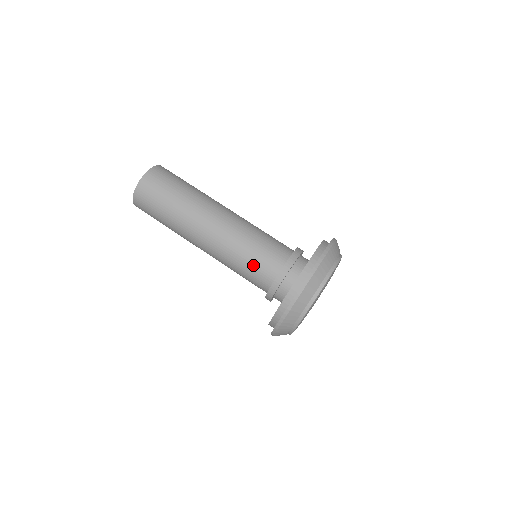
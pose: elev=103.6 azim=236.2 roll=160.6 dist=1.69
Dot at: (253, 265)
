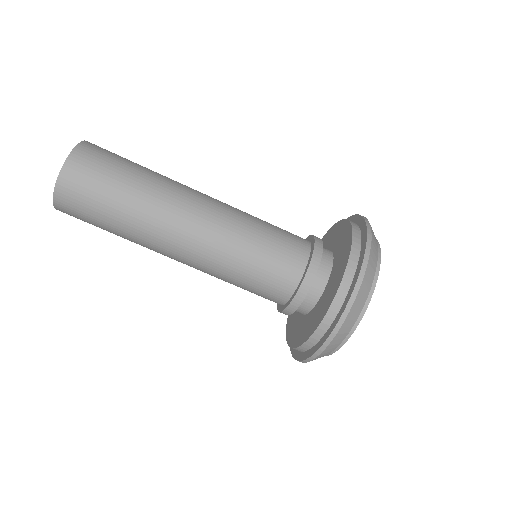
Dot at: occluded
